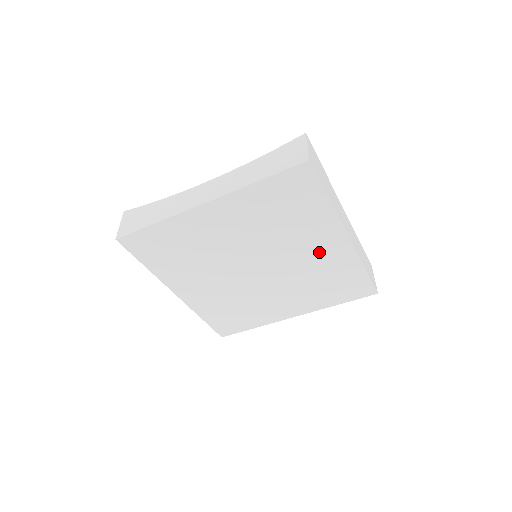
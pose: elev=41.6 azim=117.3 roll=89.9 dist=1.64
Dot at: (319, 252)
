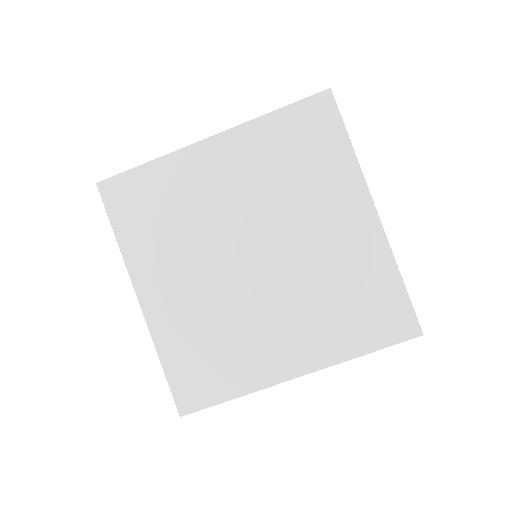
Dot at: (338, 234)
